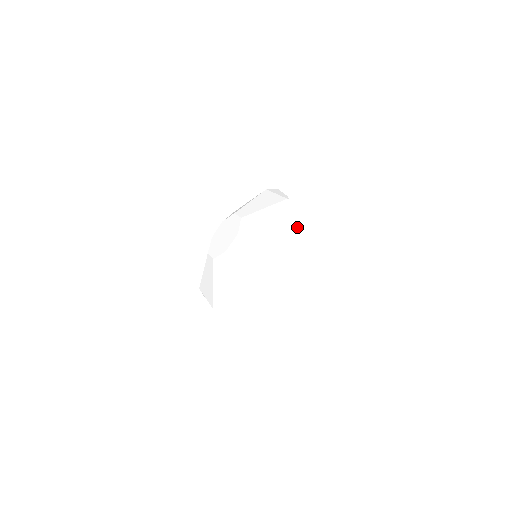
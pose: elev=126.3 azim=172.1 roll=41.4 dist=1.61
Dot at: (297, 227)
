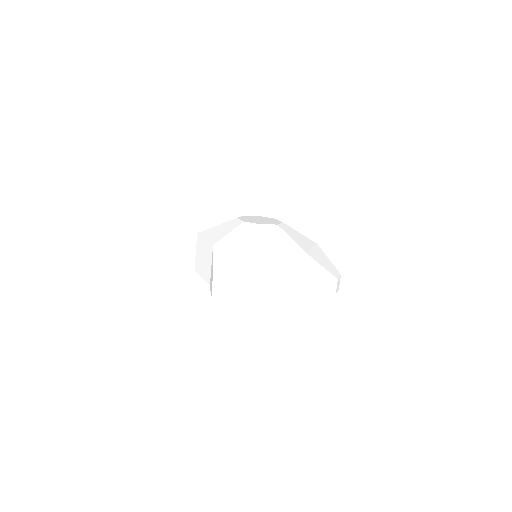
Dot at: (318, 258)
